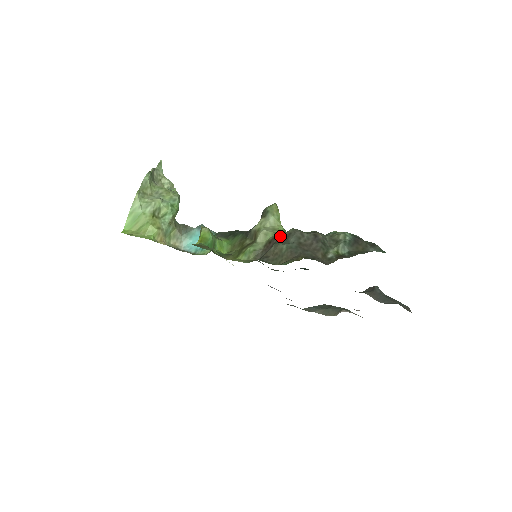
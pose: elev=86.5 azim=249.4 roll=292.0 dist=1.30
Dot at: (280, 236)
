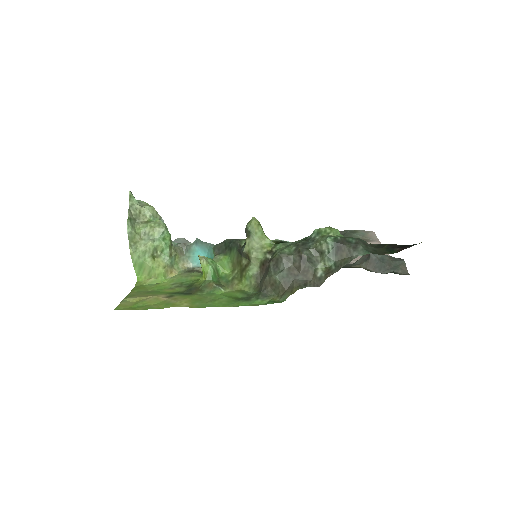
Dot at: (270, 258)
